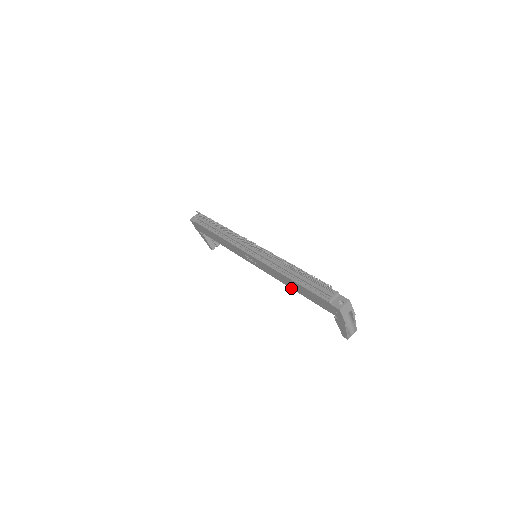
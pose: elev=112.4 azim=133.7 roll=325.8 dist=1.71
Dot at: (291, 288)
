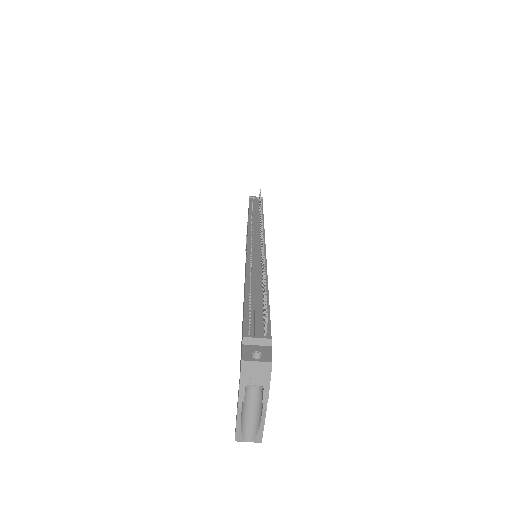
Dot at: occluded
